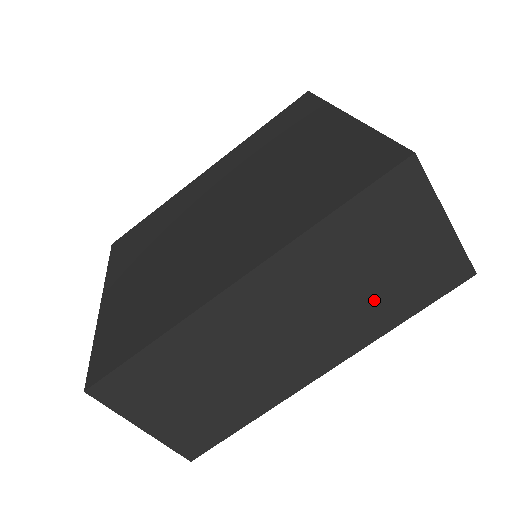
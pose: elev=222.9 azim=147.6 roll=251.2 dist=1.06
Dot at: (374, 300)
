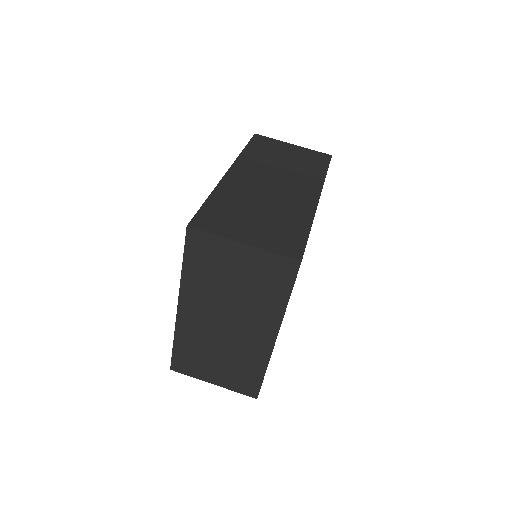
Dot at: (300, 168)
